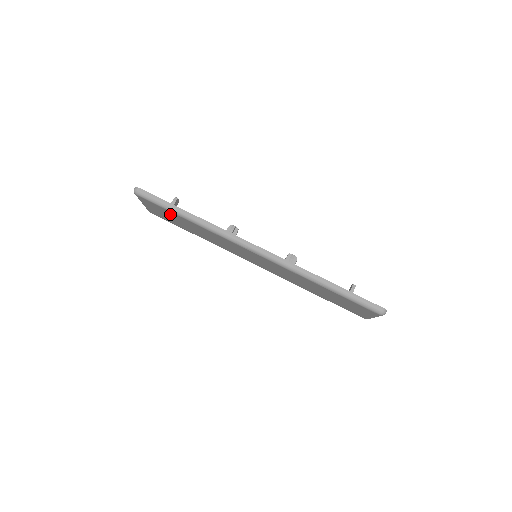
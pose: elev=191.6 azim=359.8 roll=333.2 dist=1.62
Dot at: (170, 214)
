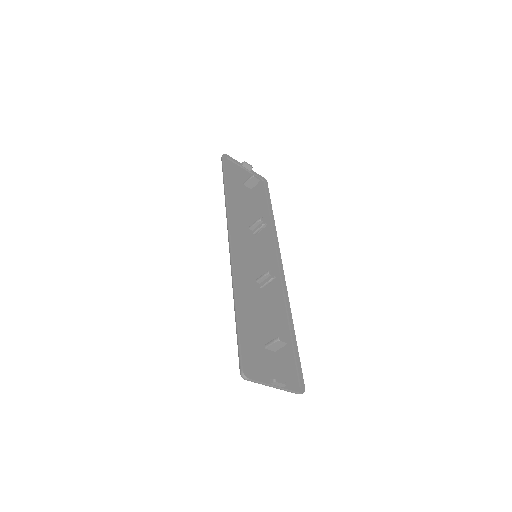
Dot at: occluded
